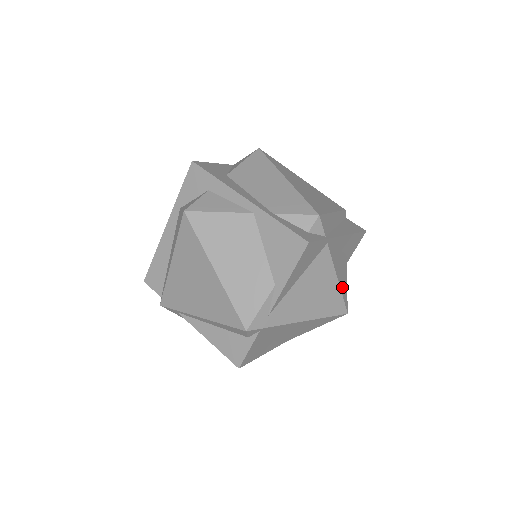
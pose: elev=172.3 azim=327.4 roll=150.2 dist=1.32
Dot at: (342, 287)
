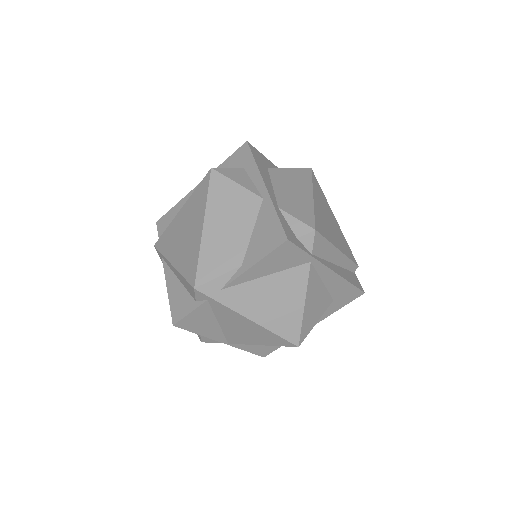
Dot at: (307, 318)
